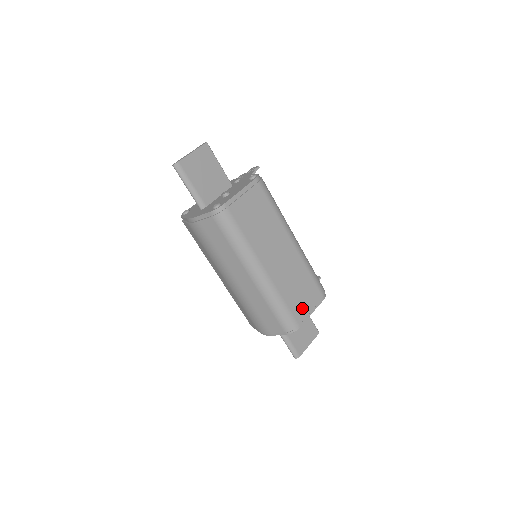
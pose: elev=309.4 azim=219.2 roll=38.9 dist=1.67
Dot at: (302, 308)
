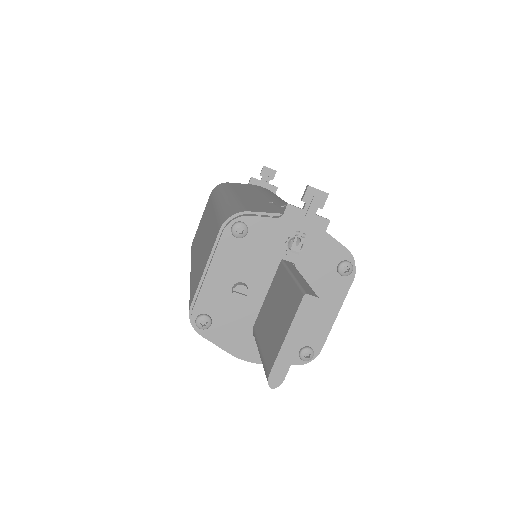
Dot at: occluded
